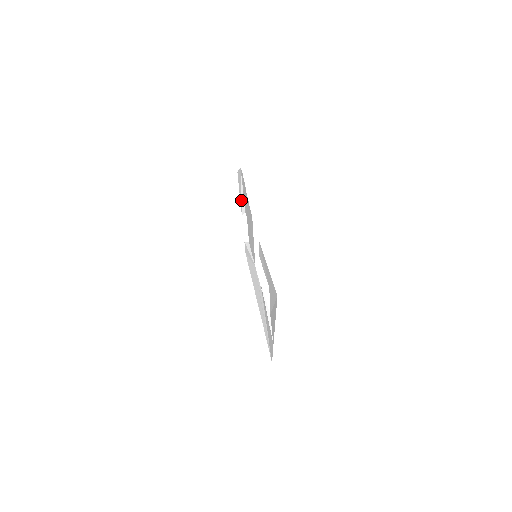
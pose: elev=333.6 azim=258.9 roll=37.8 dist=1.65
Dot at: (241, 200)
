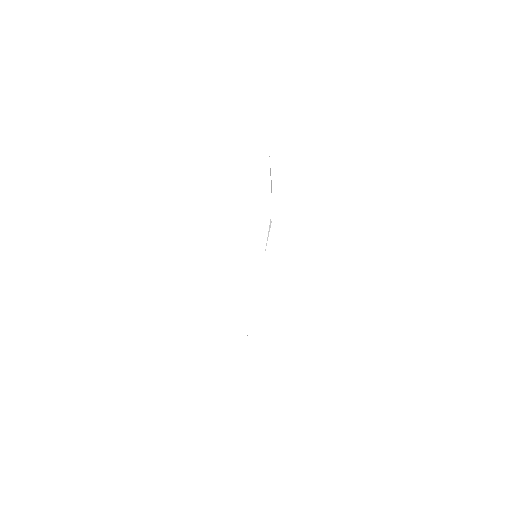
Dot at: occluded
